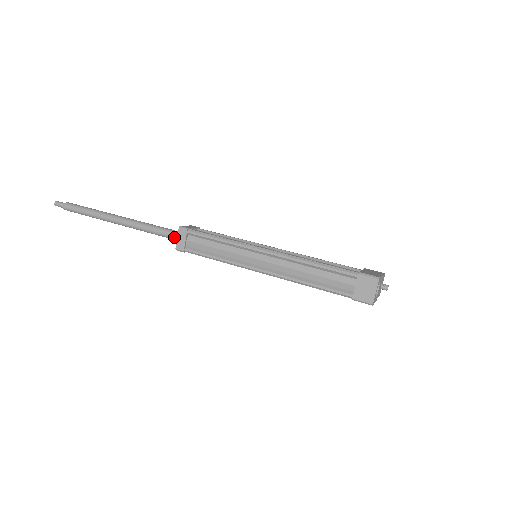
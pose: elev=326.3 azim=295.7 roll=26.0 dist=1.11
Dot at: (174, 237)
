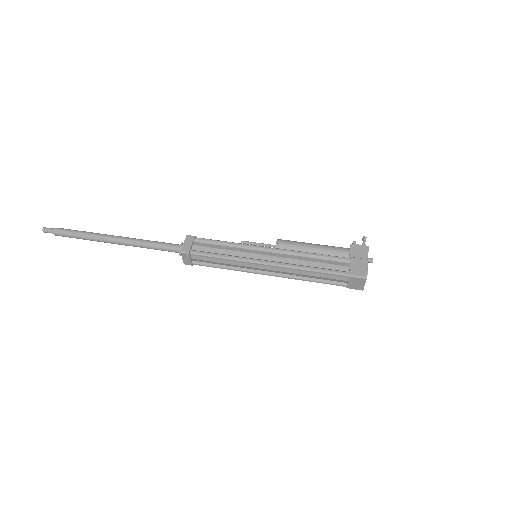
Dot at: occluded
